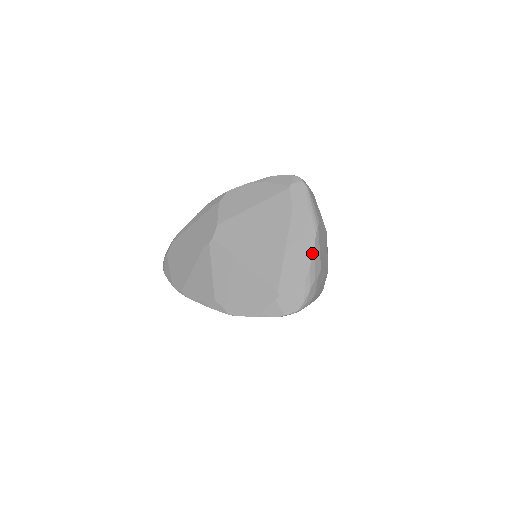
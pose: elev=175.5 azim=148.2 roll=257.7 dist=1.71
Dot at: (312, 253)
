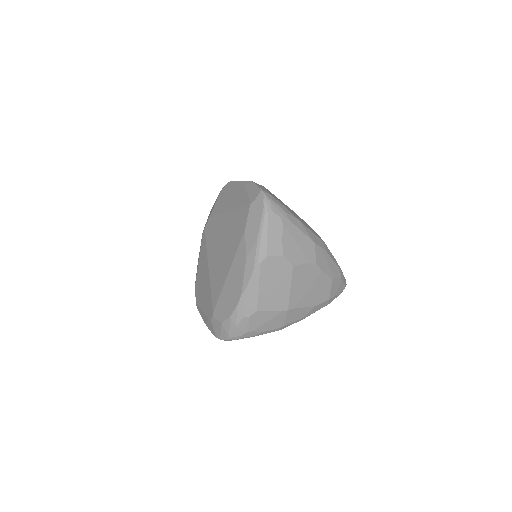
Dot at: (243, 290)
